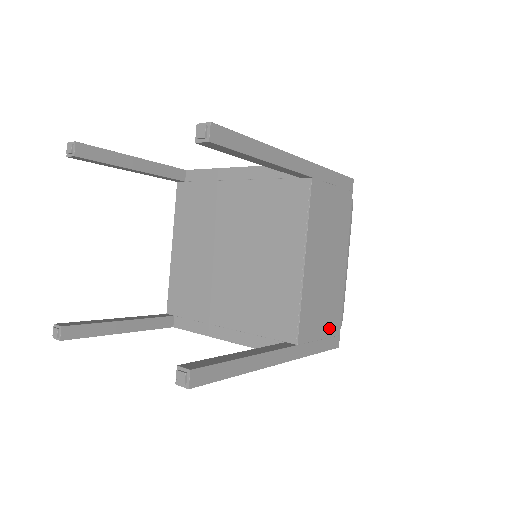
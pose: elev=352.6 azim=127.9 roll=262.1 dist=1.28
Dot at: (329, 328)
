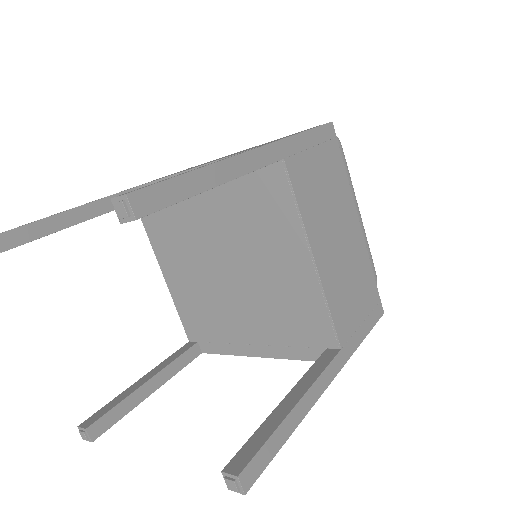
Dot at: (367, 303)
